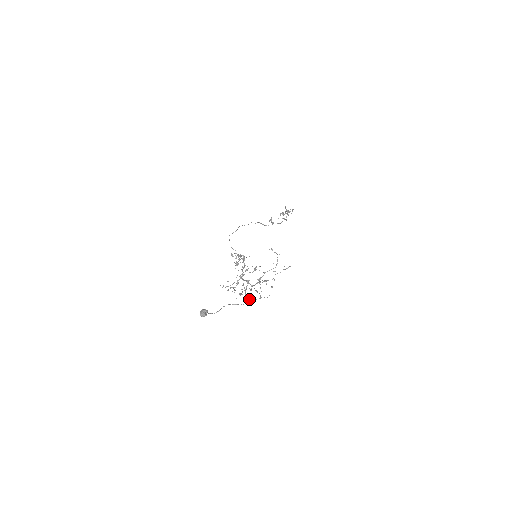
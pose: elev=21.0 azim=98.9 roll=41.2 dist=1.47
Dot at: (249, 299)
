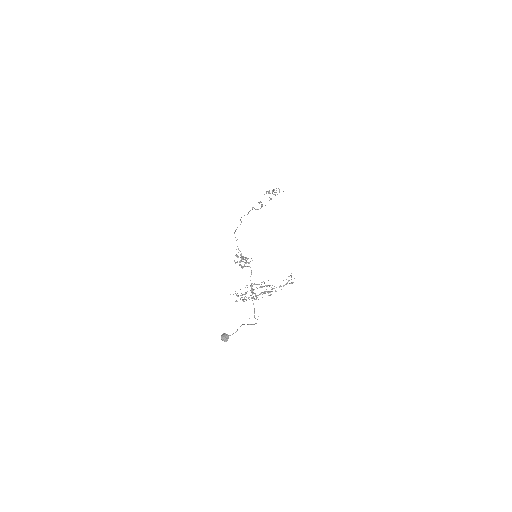
Dot at: occluded
